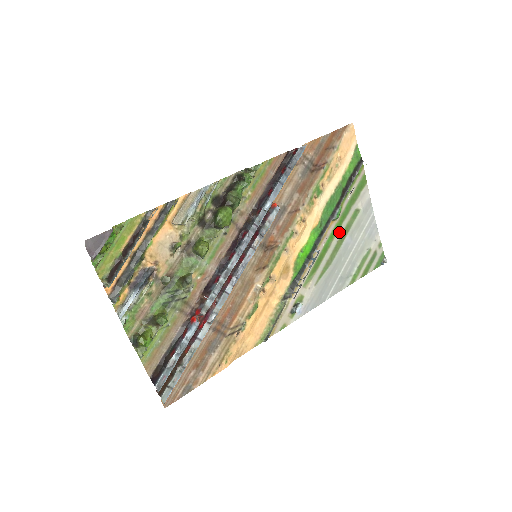
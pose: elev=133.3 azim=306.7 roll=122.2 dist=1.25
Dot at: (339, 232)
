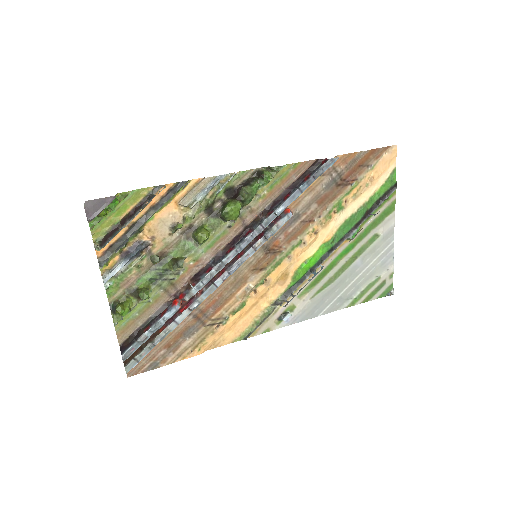
Dot at: (351, 252)
